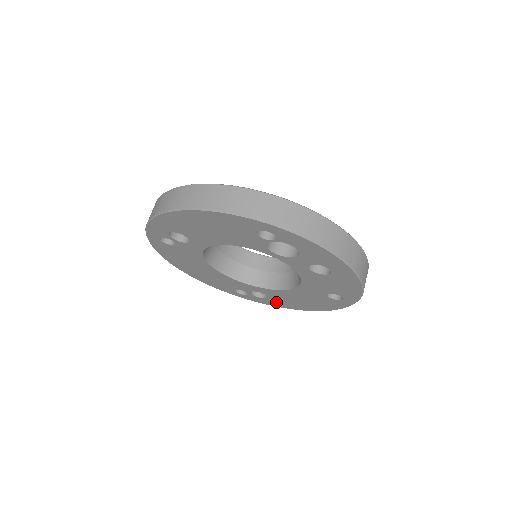
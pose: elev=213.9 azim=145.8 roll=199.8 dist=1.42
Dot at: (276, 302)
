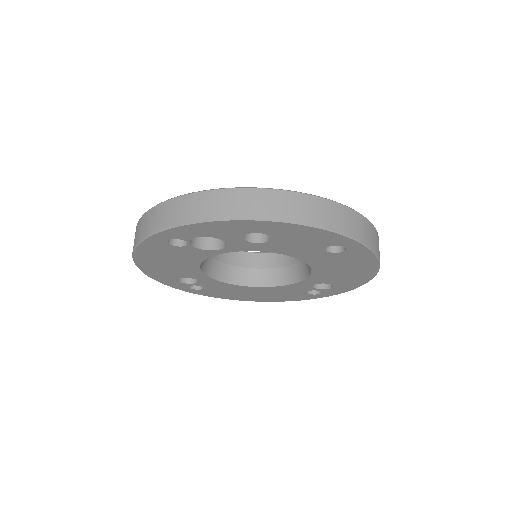
Dot at: (346, 284)
